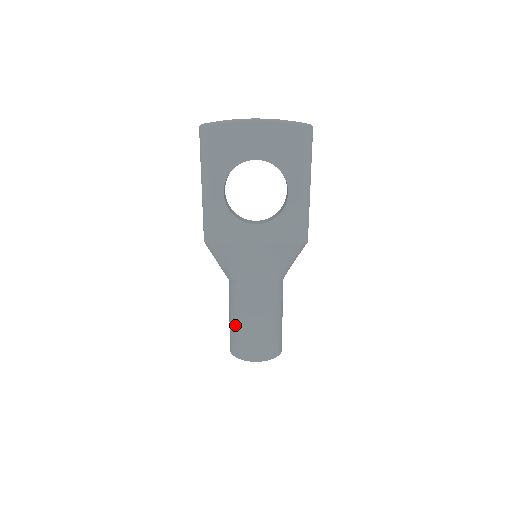
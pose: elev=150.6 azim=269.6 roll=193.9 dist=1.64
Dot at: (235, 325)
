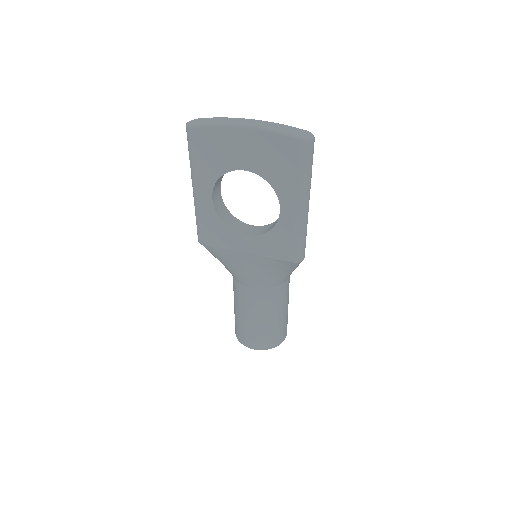
Dot at: (235, 312)
